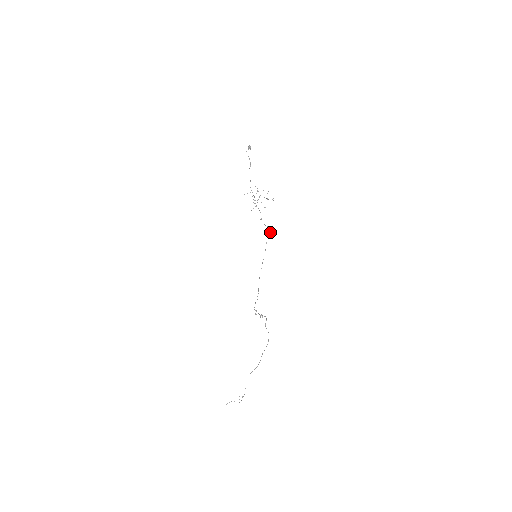
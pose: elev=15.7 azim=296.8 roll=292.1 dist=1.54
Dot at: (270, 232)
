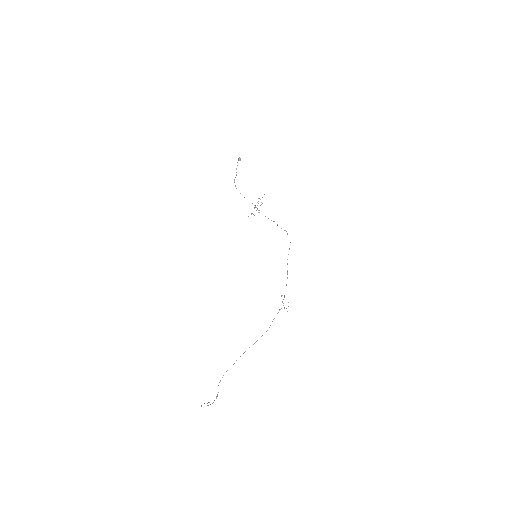
Dot at: occluded
